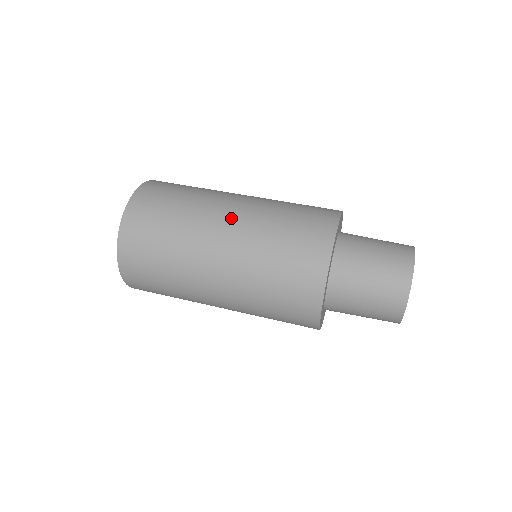
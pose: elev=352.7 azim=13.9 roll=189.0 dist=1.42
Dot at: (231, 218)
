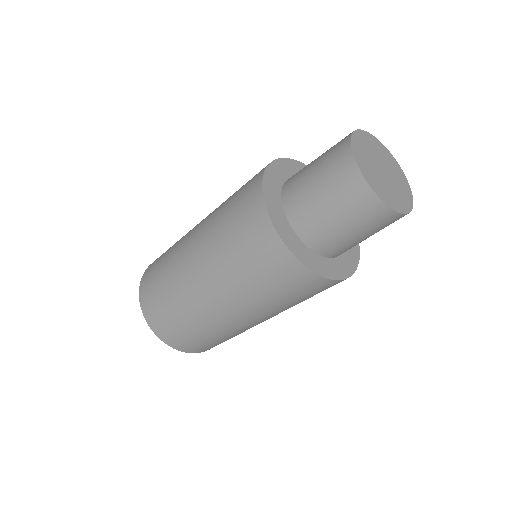
Dot at: occluded
